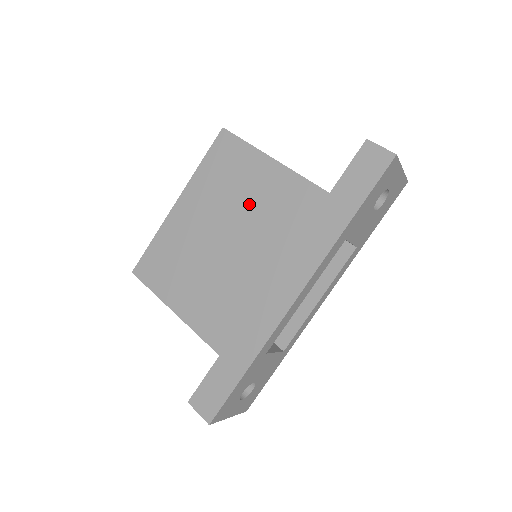
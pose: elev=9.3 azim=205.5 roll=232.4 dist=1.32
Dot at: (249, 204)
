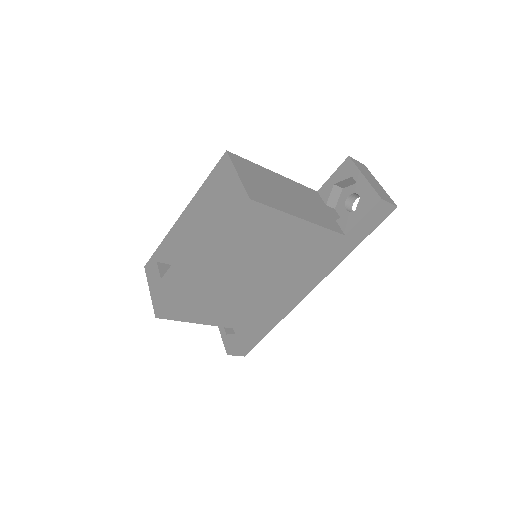
Dot at: (278, 253)
